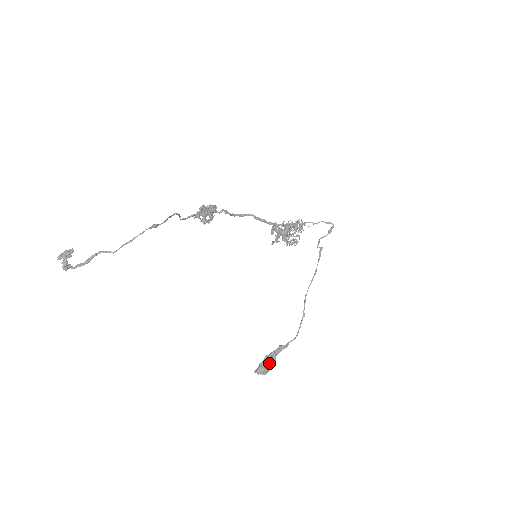
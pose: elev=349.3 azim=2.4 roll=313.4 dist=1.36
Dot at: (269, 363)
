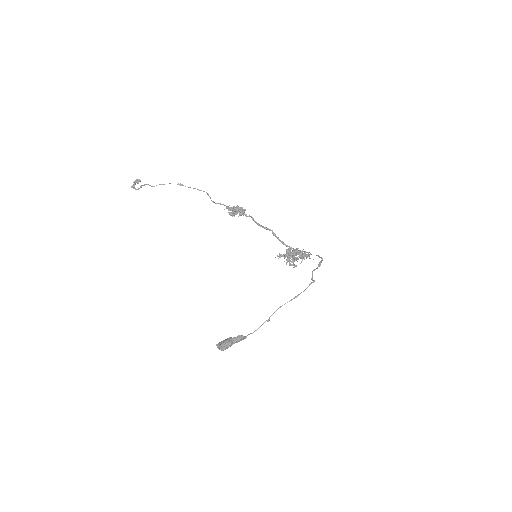
Dot at: (226, 341)
